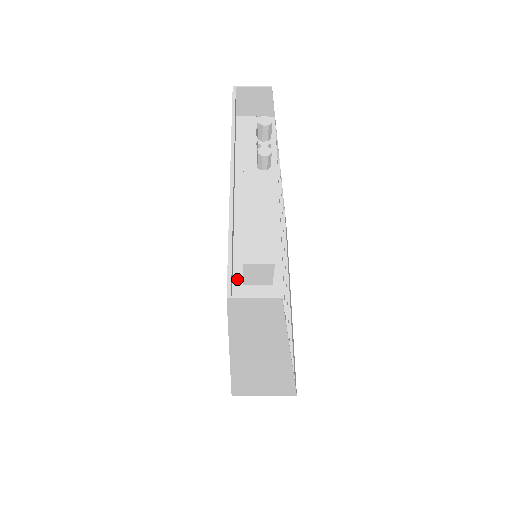
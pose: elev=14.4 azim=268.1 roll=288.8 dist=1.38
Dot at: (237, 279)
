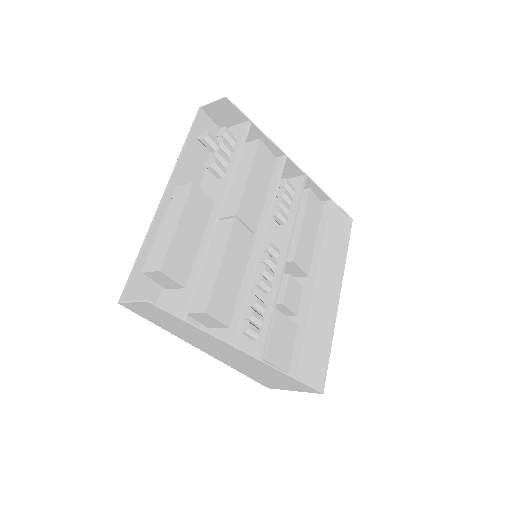
Dot at: occluded
